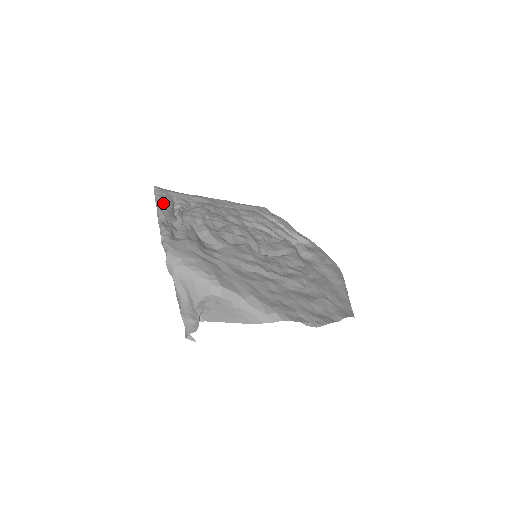
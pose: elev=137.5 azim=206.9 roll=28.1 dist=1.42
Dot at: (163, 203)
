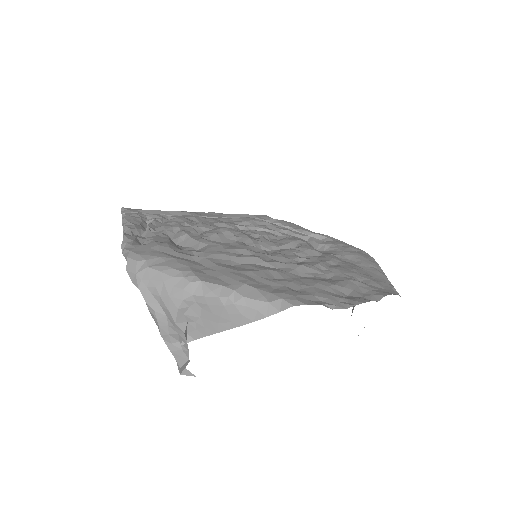
Dot at: (130, 219)
